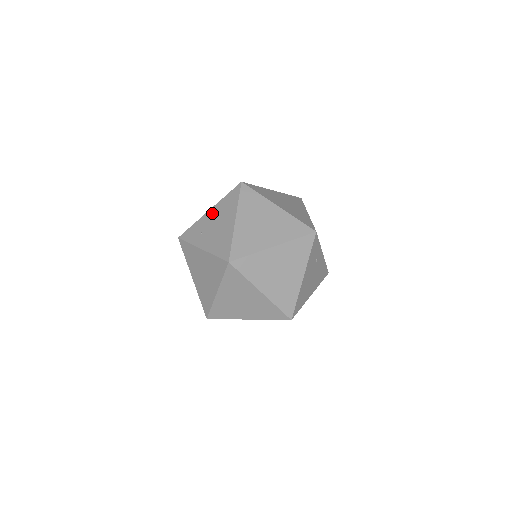
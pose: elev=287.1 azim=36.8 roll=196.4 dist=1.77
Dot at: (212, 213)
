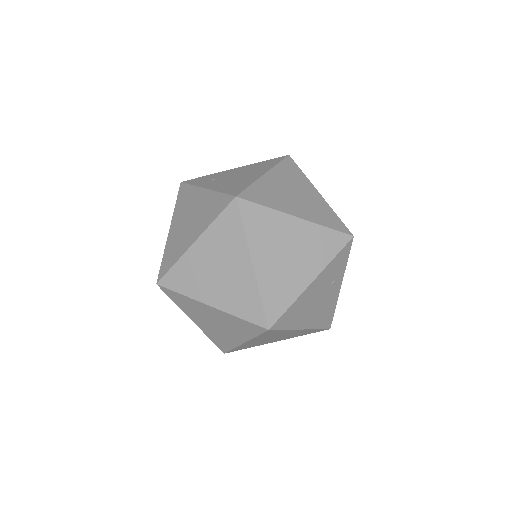
Dot at: (238, 169)
